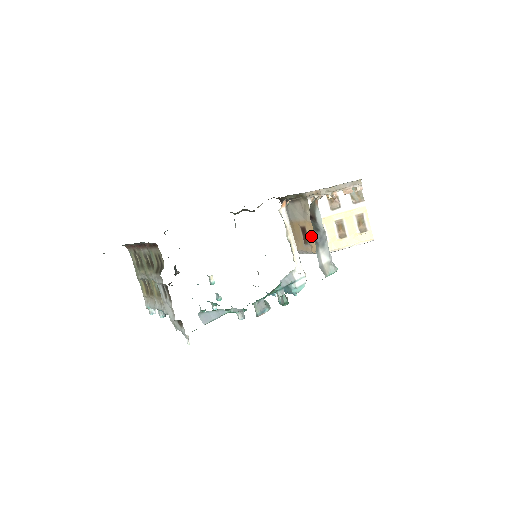
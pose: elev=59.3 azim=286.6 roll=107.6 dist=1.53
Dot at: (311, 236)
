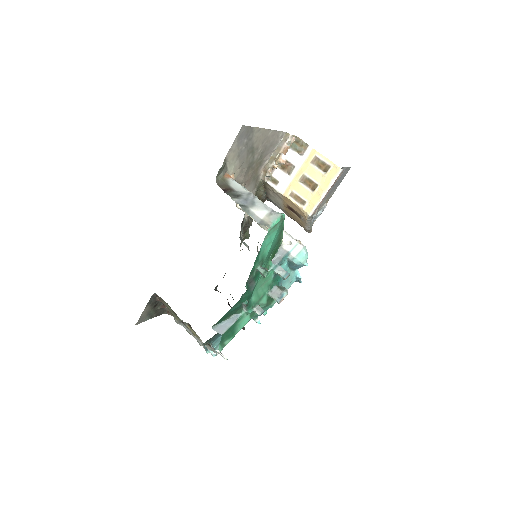
Dot at: (295, 208)
